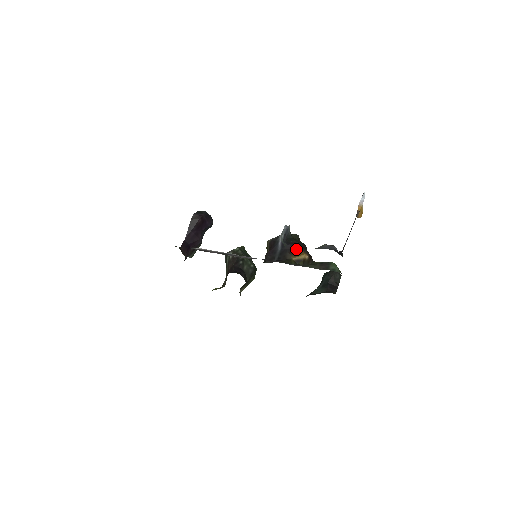
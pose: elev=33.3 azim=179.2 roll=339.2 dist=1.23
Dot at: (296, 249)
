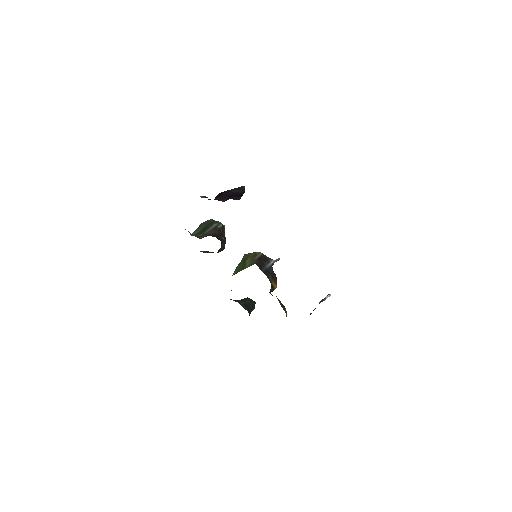
Dot at: (275, 278)
